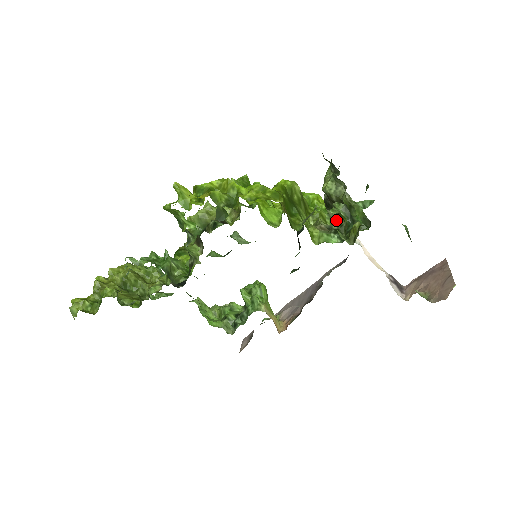
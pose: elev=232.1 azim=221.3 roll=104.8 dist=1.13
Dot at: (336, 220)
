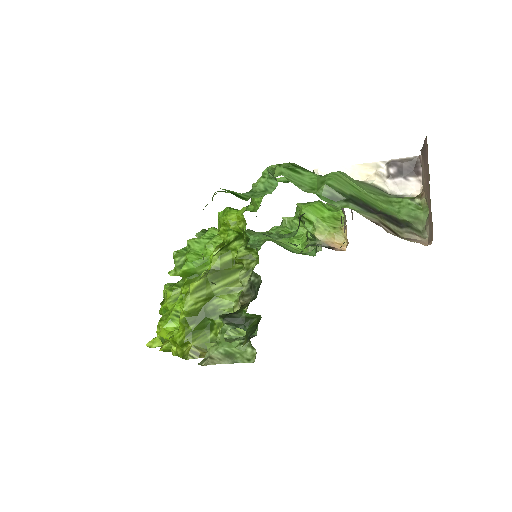
Dot at: (224, 358)
